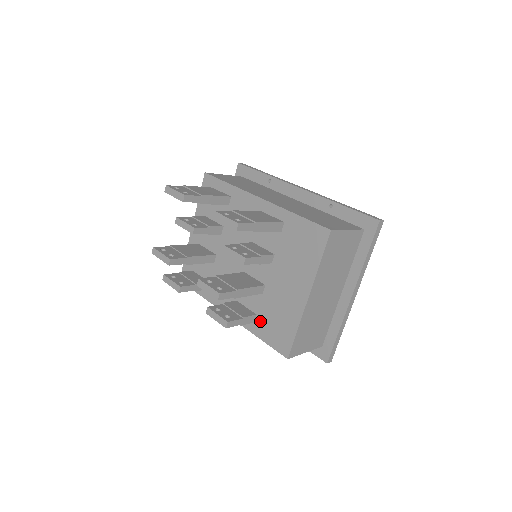
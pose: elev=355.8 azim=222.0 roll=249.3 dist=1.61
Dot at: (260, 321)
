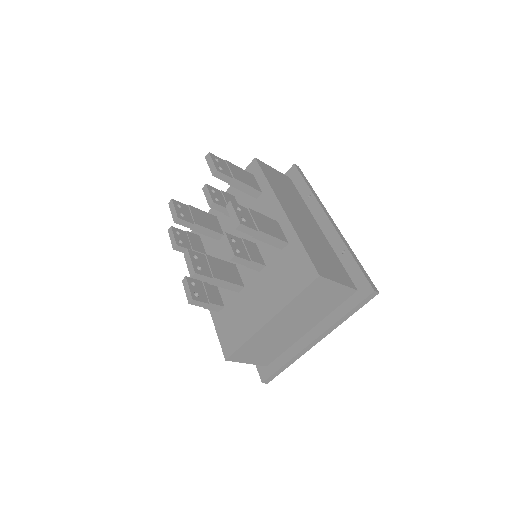
Dot at: (224, 314)
